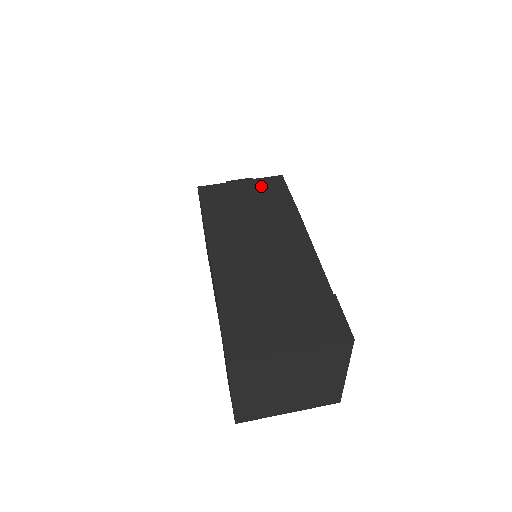
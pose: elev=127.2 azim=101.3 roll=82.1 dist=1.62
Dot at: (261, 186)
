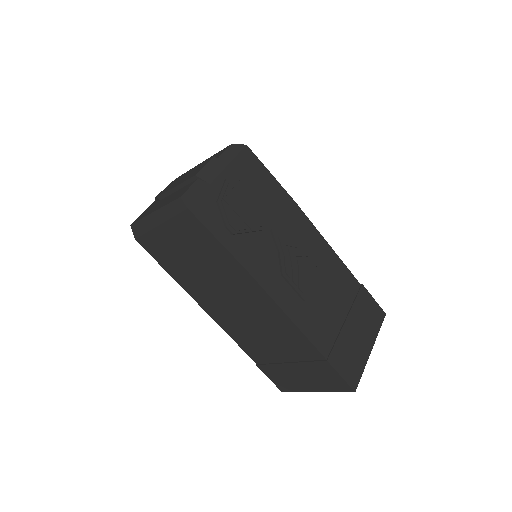
Dot at: (250, 179)
